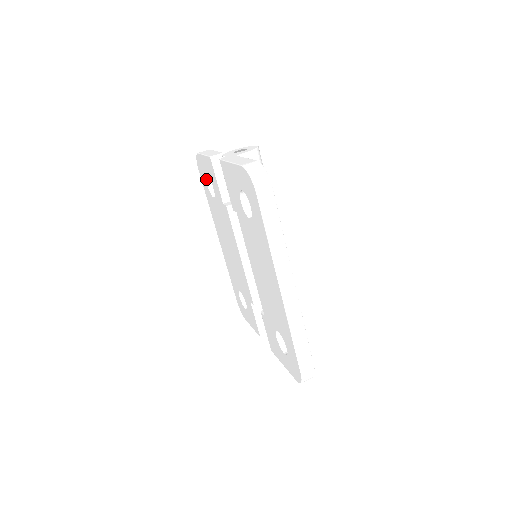
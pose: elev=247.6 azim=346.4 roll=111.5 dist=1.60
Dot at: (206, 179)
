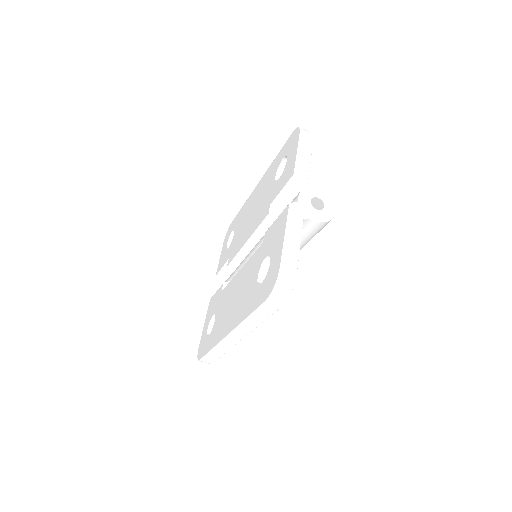
Dot at: (286, 156)
